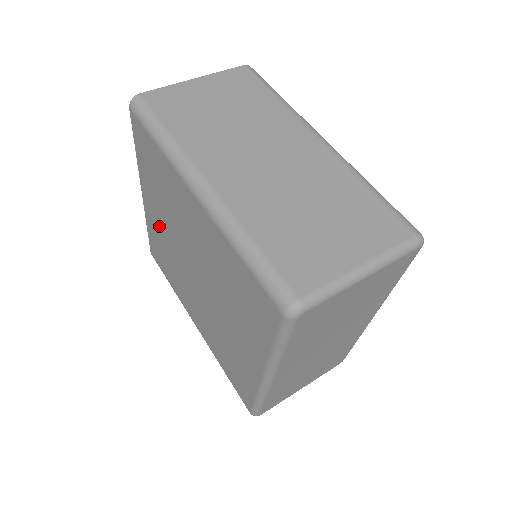
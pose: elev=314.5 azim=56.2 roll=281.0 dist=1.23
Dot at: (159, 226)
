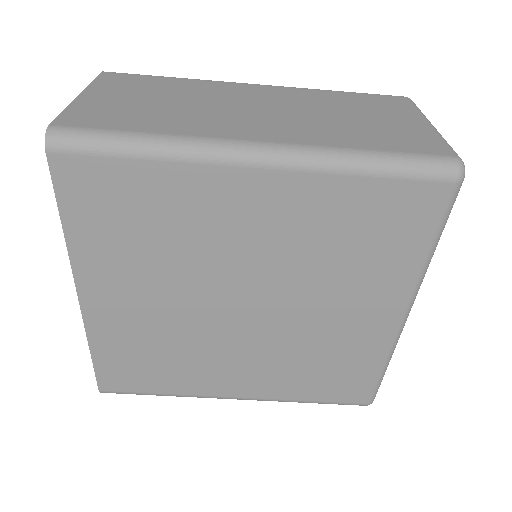
Dot at: (135, 312)
